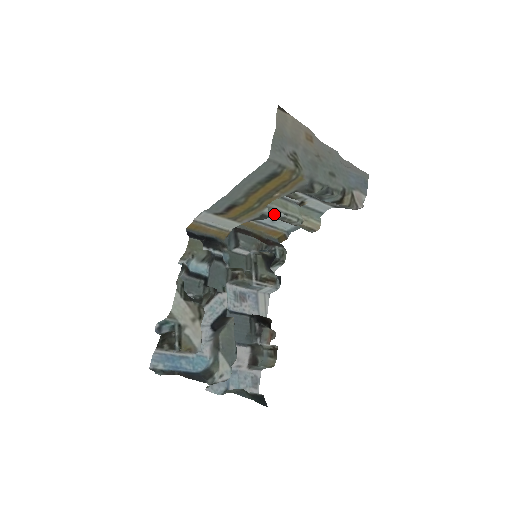
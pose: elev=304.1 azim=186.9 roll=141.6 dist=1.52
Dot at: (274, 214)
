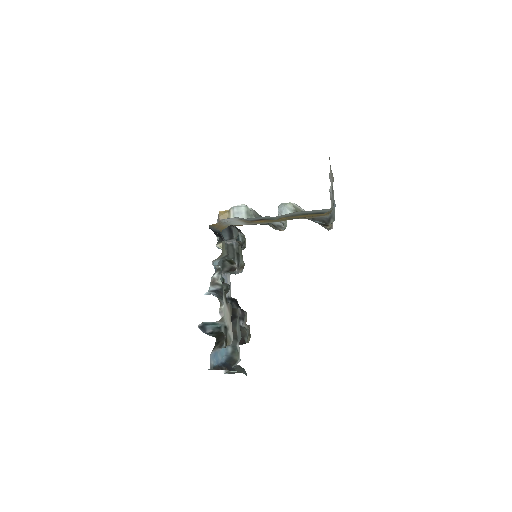
Dot at: (275, 222)
